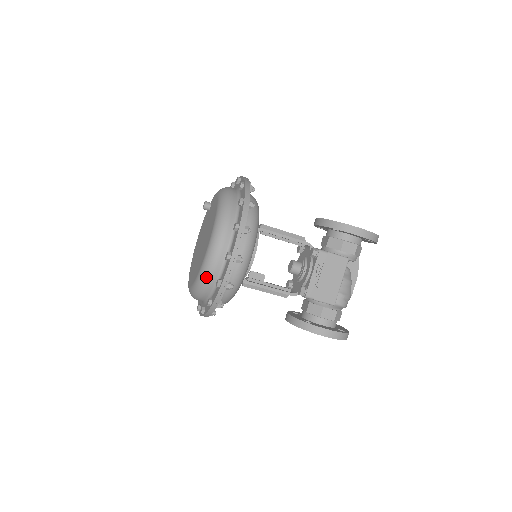
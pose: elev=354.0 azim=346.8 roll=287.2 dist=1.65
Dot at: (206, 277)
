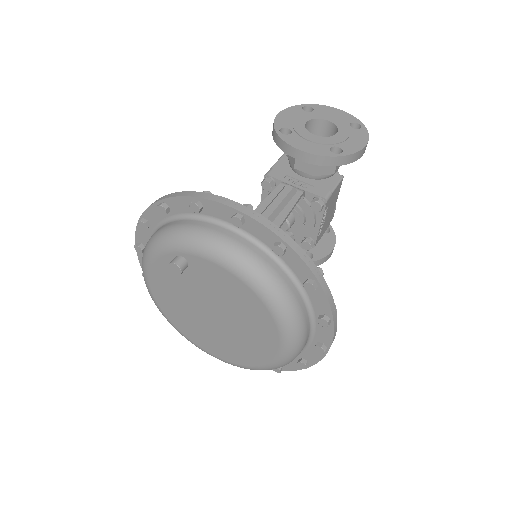
Dot at: occluded
